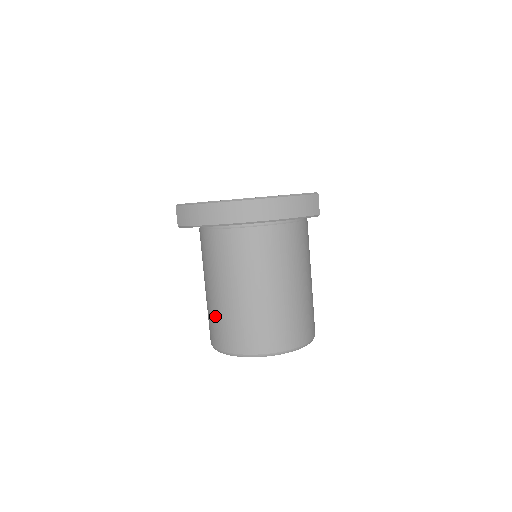
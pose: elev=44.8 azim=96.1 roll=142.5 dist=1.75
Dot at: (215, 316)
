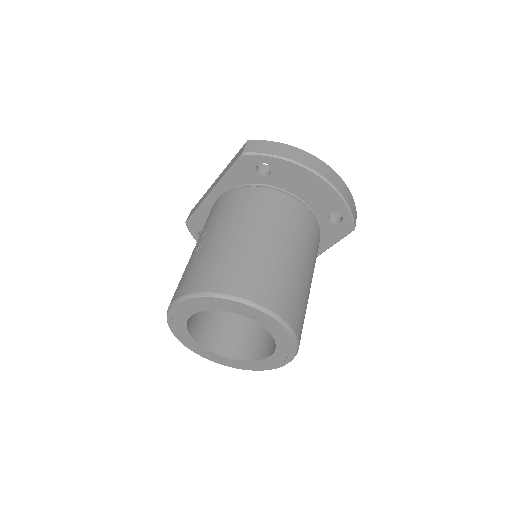
Dot at: (220, 257)
